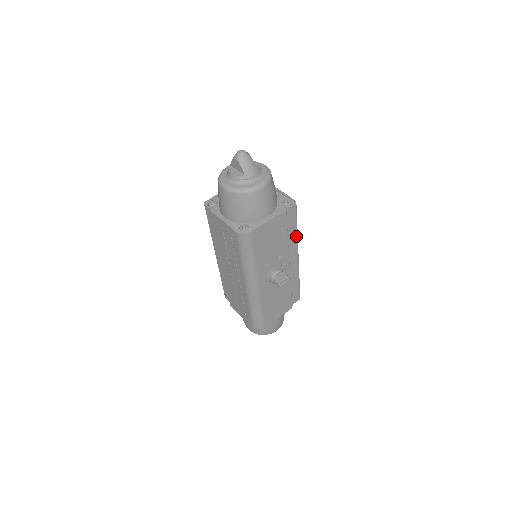
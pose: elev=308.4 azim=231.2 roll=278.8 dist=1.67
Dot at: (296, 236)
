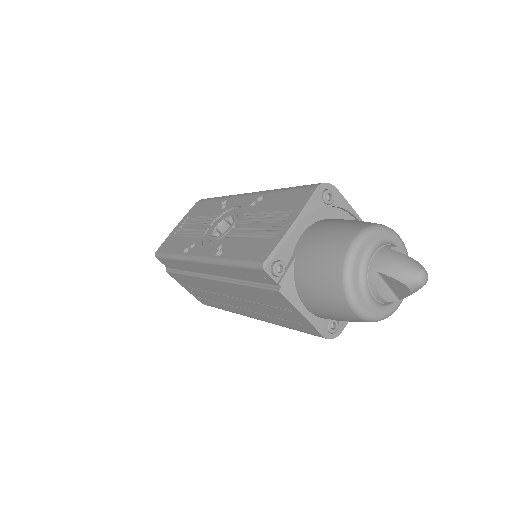
Dot at: occluded
